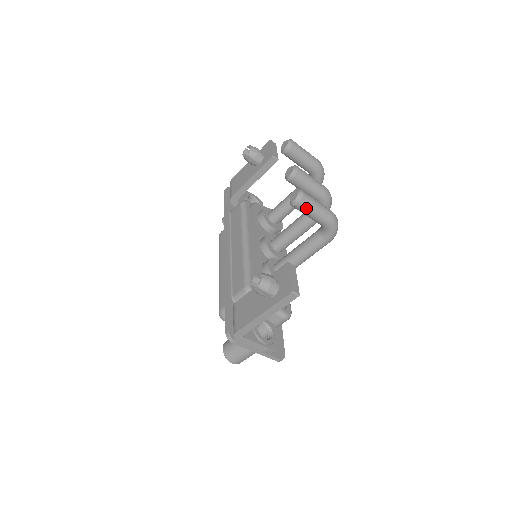
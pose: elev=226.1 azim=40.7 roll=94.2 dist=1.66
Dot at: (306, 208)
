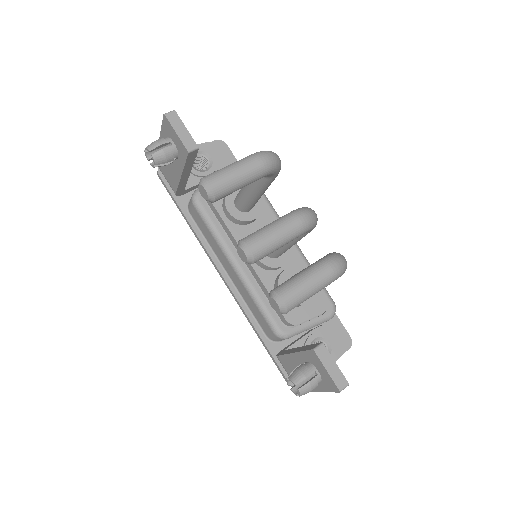
Dot at: occluded
